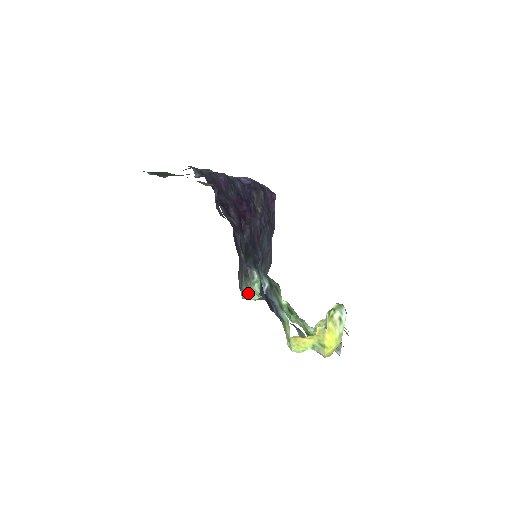
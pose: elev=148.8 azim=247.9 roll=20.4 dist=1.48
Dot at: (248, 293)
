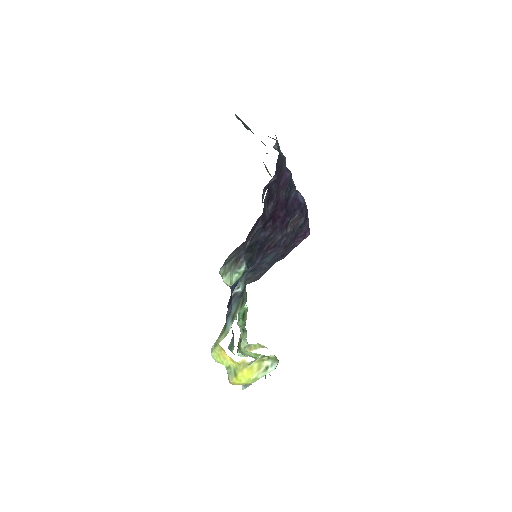
Dot at: (226, 274)
